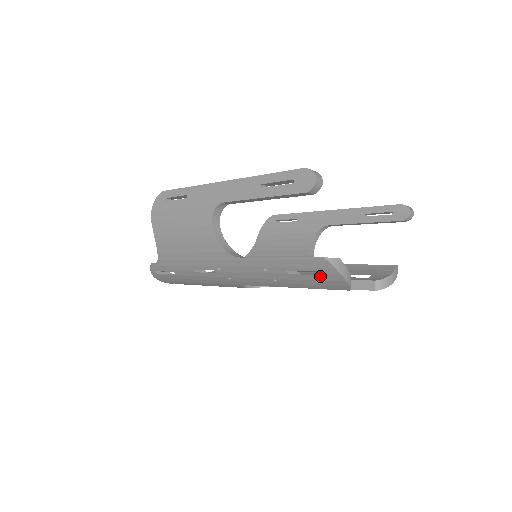
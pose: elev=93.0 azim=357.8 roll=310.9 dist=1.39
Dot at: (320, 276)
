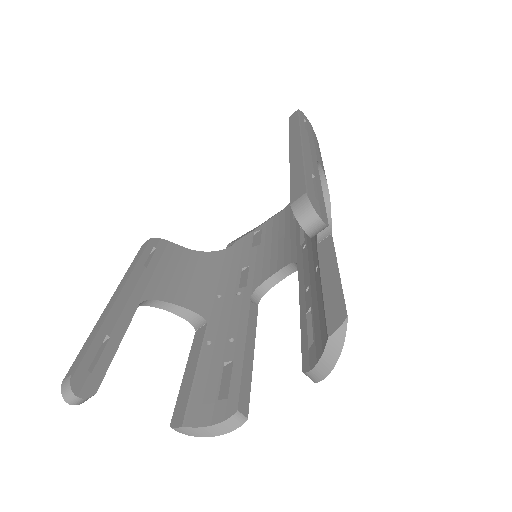
Dot at: occluded
